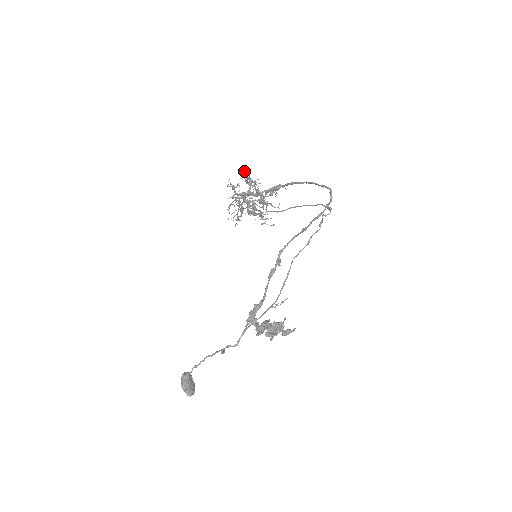
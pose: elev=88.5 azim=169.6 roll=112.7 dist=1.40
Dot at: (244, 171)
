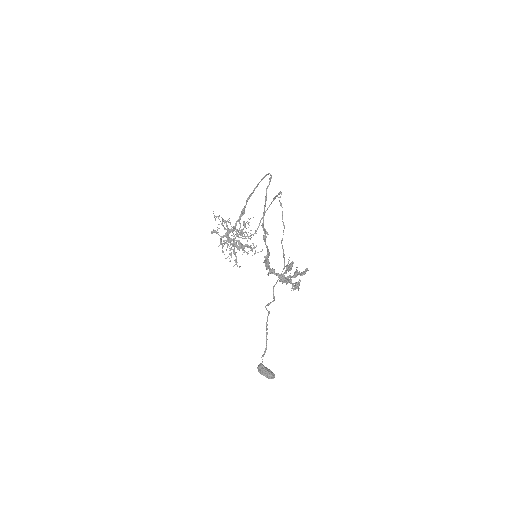
Dot at: (216, 216)
